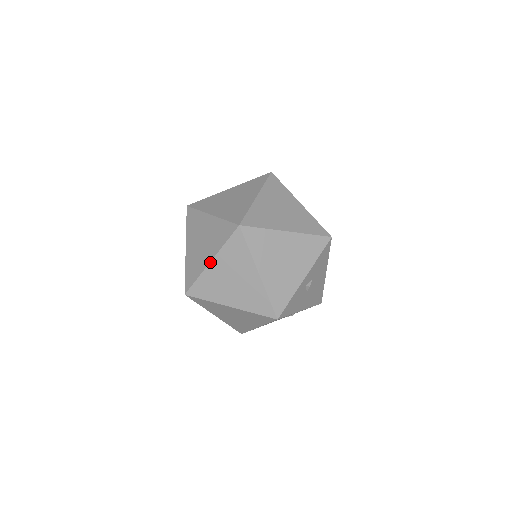
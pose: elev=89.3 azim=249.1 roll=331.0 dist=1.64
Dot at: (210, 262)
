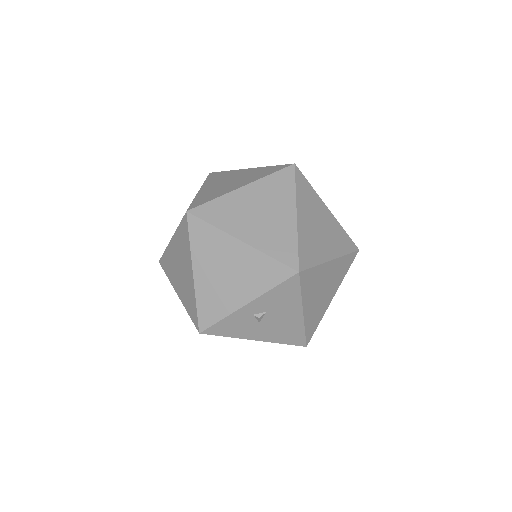
Dot at: (171, 239)
